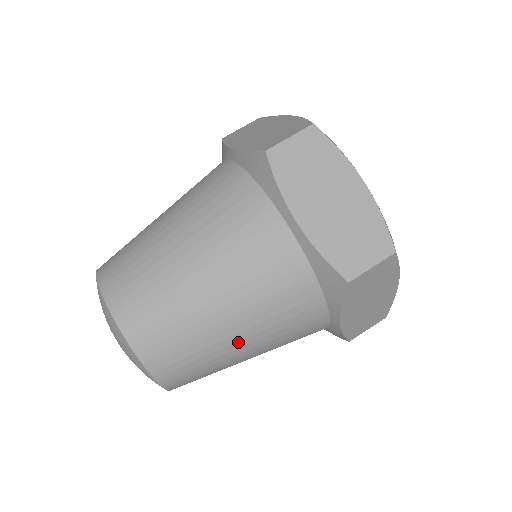
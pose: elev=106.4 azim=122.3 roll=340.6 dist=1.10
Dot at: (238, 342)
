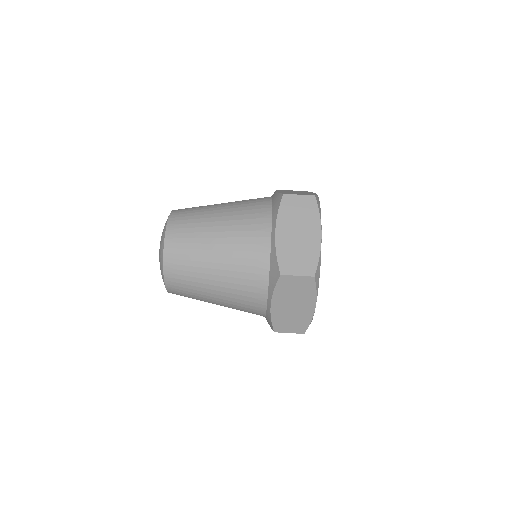
Dot at: occluded
